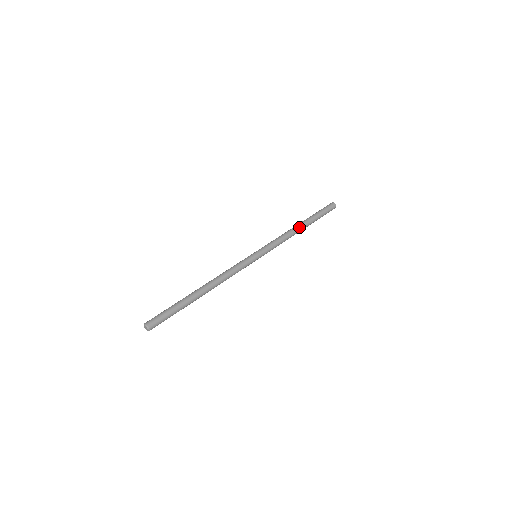
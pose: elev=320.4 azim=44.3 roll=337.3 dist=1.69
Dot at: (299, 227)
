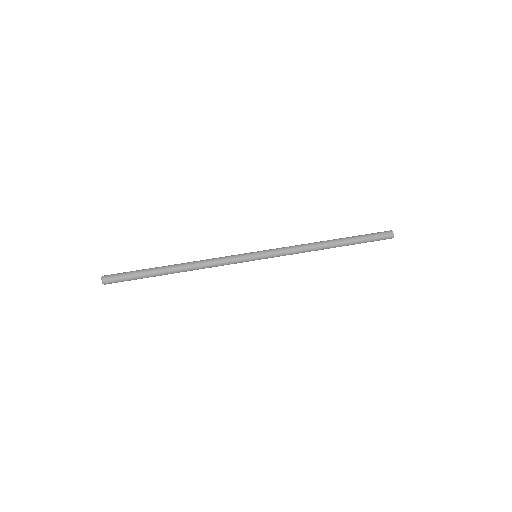
Dot at: (325, 241)
